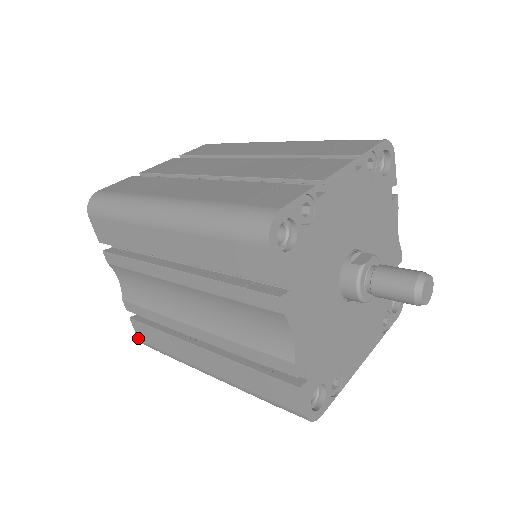
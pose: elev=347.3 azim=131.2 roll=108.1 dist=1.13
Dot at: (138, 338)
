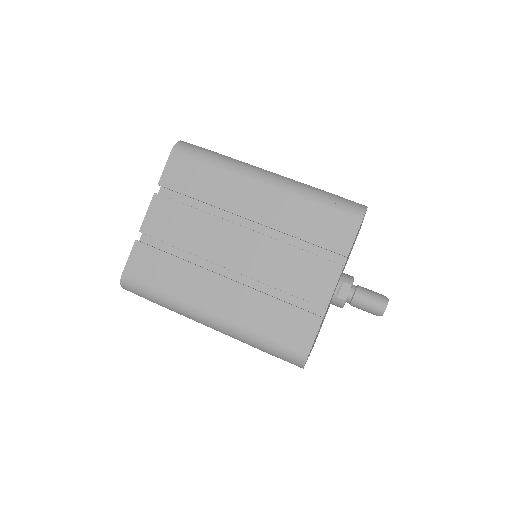
Dot at: occluded
